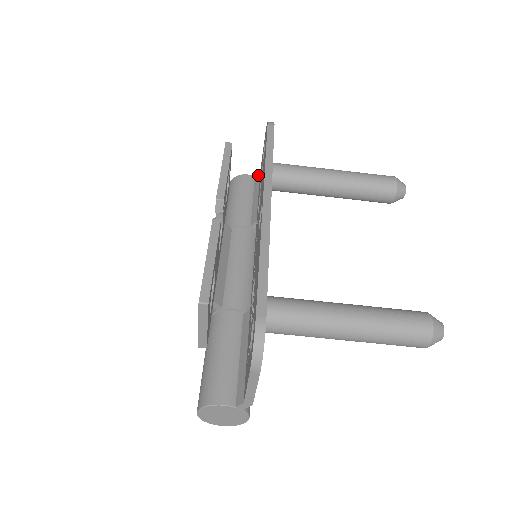
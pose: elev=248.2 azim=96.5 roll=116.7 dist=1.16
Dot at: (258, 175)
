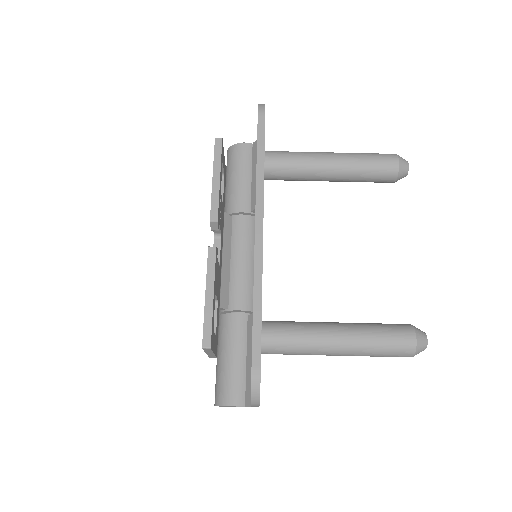
Dot at: (255, 144)
